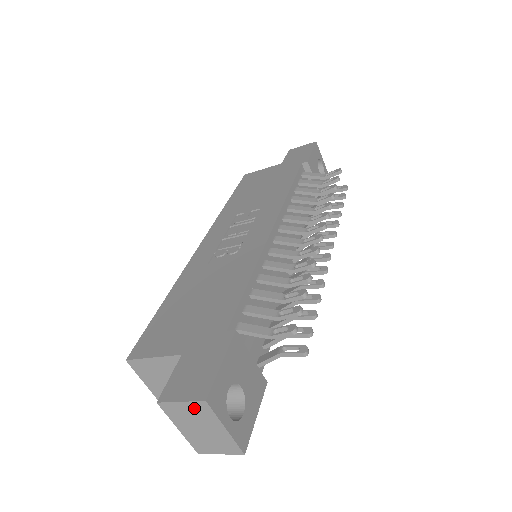
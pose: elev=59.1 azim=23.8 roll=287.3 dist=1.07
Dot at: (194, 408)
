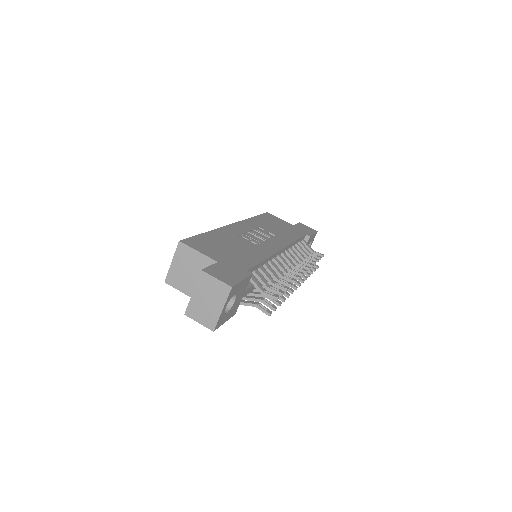
Dot at: (220, 287)
